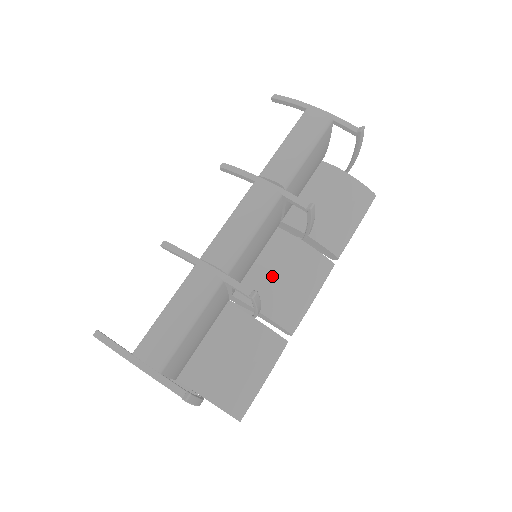
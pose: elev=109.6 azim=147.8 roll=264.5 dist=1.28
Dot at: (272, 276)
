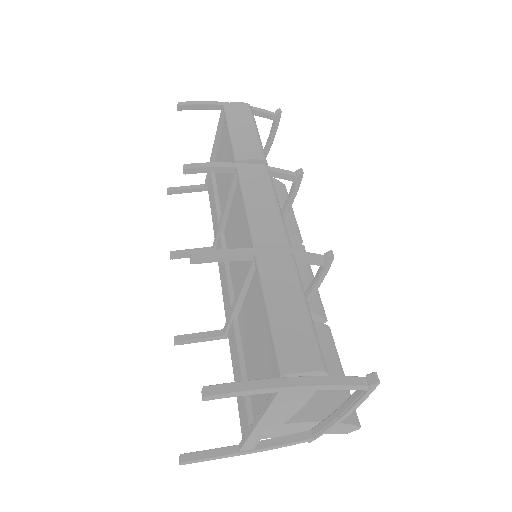
Dot at: occluded
